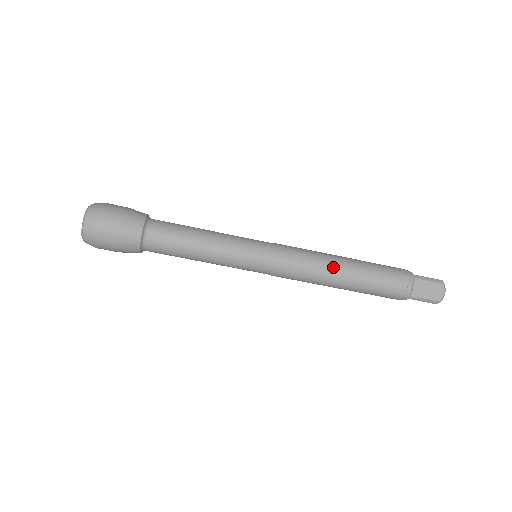
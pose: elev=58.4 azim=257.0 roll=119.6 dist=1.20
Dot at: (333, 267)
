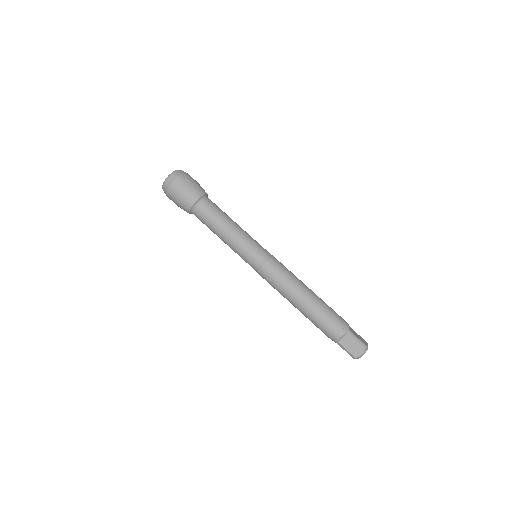
Dot at: occluded
